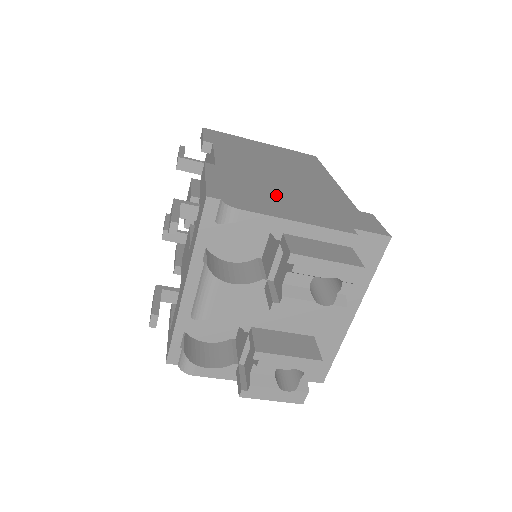
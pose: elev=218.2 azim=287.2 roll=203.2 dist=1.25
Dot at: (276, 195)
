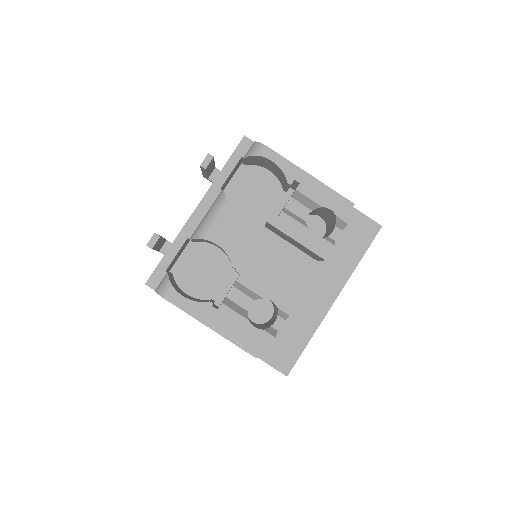
Dot at: occluded
